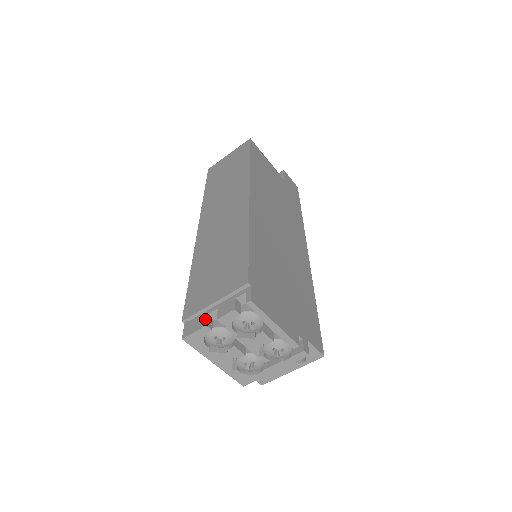
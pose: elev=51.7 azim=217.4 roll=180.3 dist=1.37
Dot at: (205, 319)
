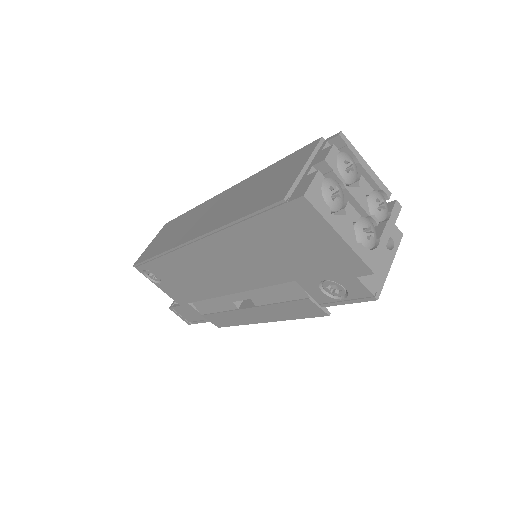
Dot at: (310, 175)
